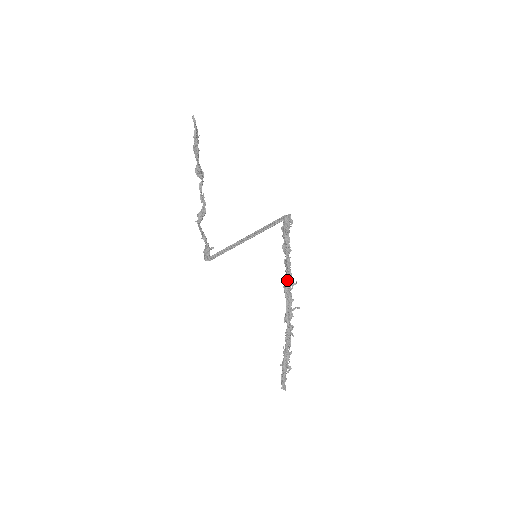
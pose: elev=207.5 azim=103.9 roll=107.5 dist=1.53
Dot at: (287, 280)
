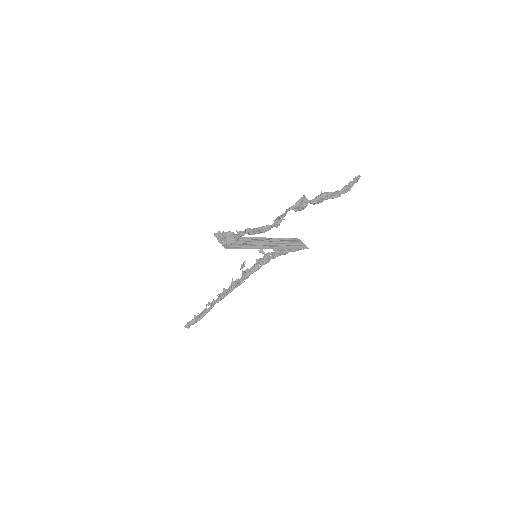
Dot at: occluded
